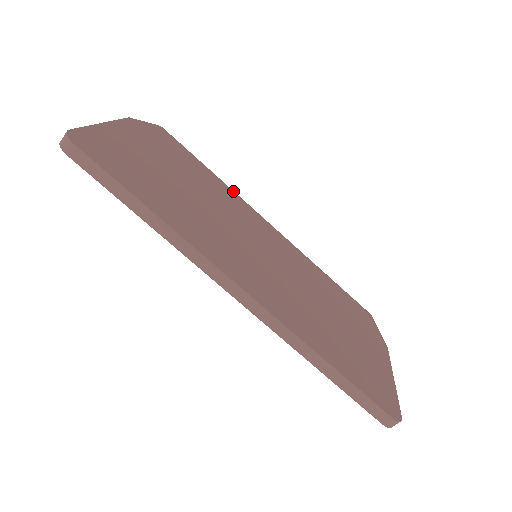
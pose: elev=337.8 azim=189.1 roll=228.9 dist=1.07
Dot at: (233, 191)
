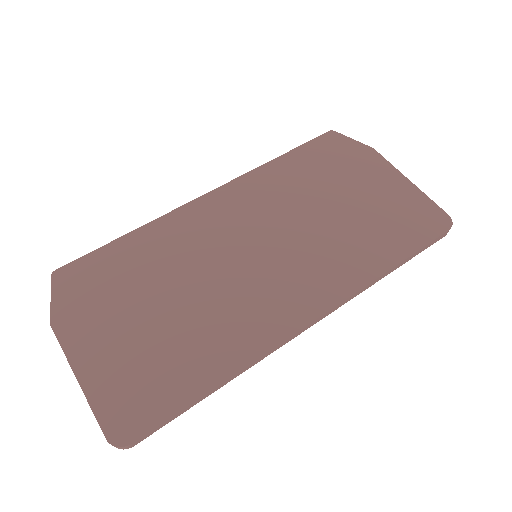
Dot at: (157, 220)
